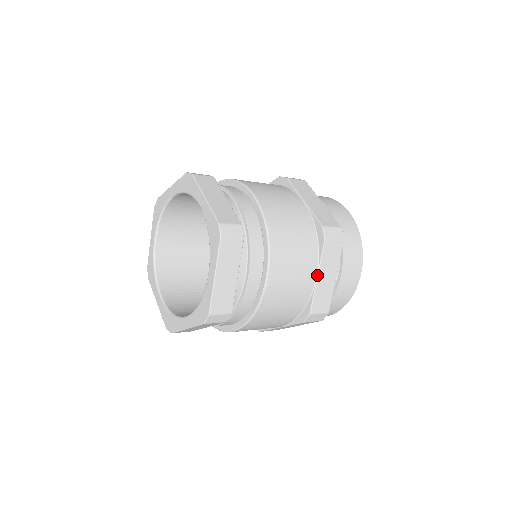
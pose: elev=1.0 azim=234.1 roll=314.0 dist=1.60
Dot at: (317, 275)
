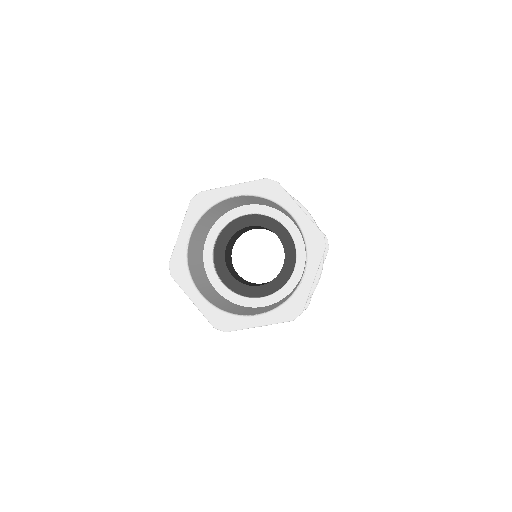
Dot at: occluded
